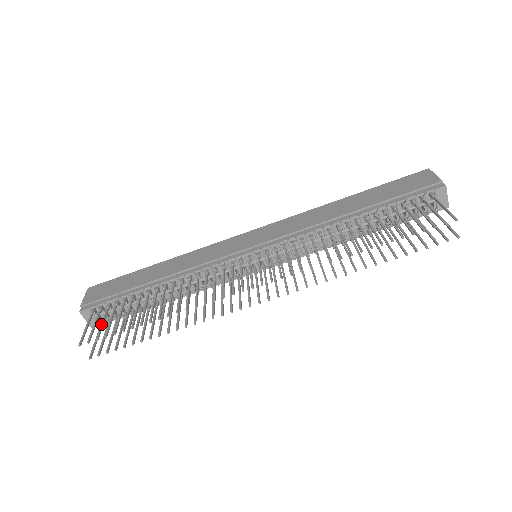
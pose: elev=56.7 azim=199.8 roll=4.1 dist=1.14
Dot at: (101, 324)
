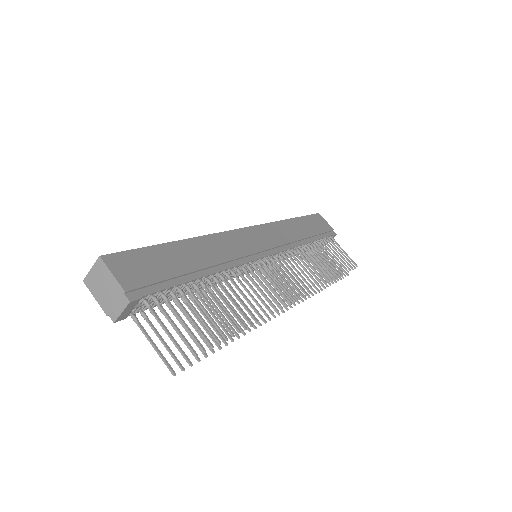
Dot at: (188, 327)
